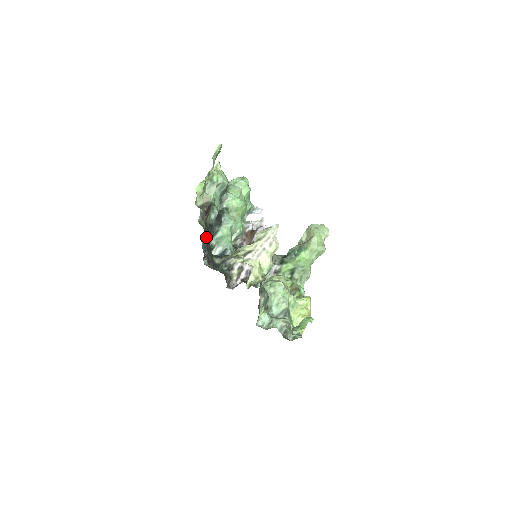
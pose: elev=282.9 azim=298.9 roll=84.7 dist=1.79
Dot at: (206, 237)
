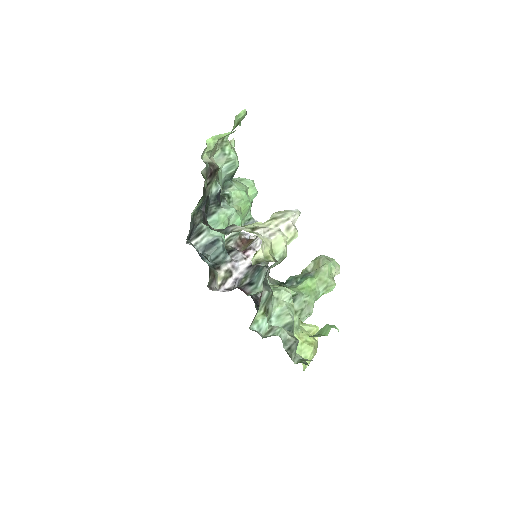
Dot at: occluded
